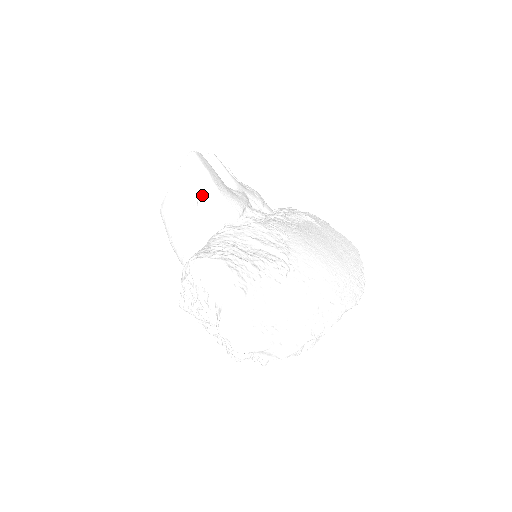
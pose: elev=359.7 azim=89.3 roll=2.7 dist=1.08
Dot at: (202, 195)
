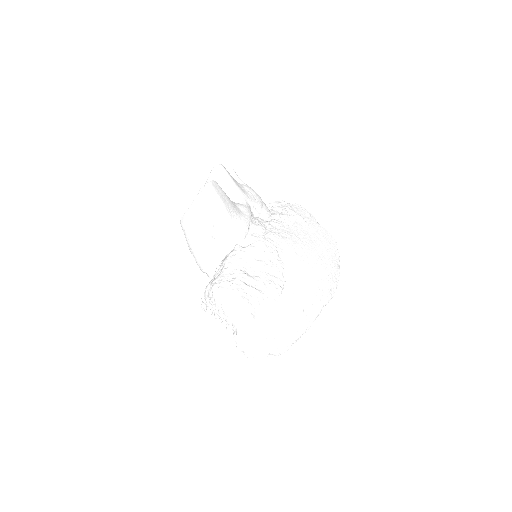
Dot at: (217, 222)
